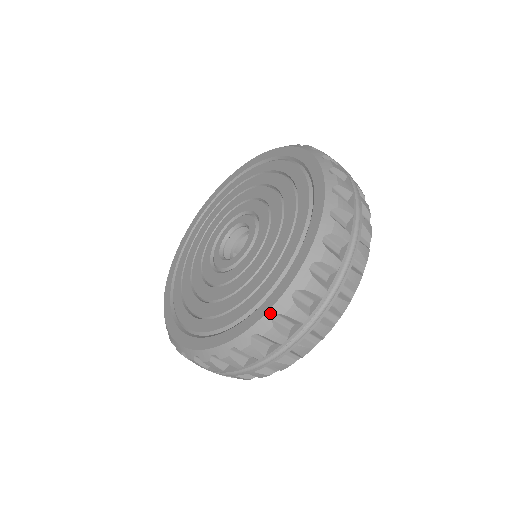
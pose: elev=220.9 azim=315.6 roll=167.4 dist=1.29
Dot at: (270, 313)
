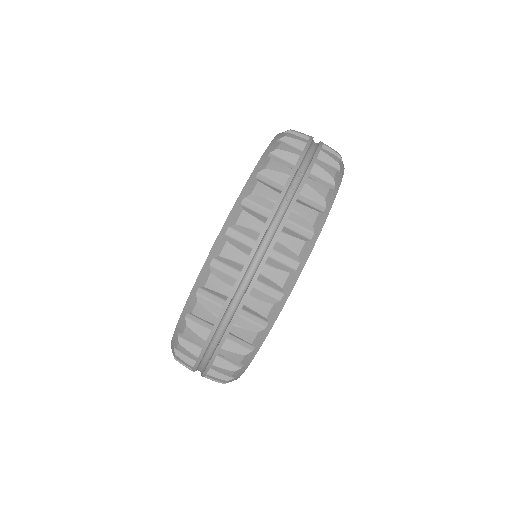
Dot at: (252, 176)
